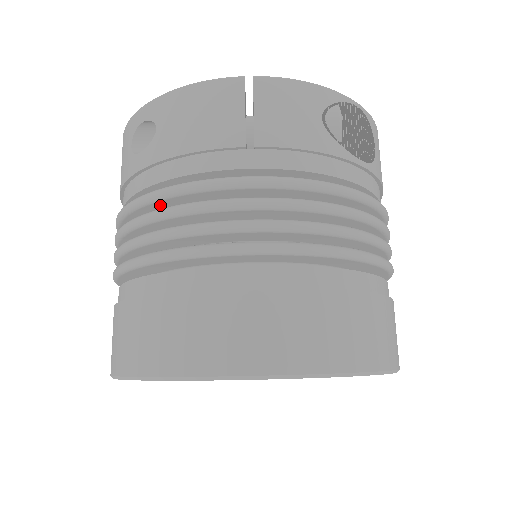
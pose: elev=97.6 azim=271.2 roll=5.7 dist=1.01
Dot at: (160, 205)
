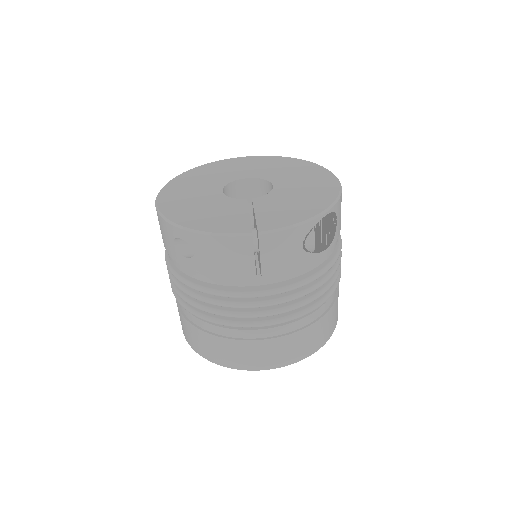
Dot at: occluded
